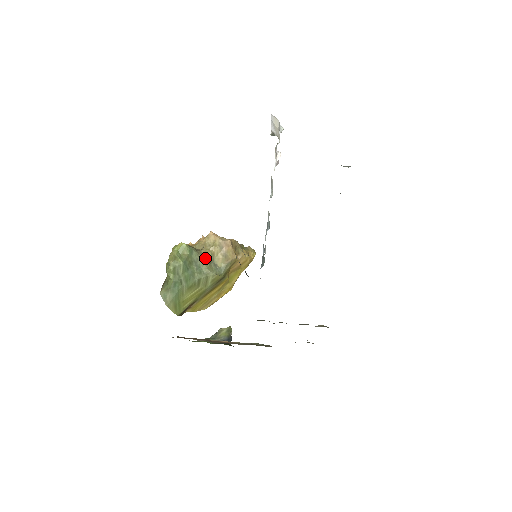
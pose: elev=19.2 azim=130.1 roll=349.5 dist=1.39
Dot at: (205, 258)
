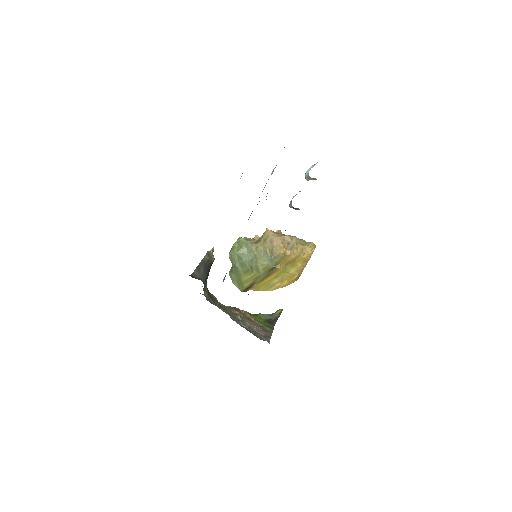
Dot at: (258, 250)
